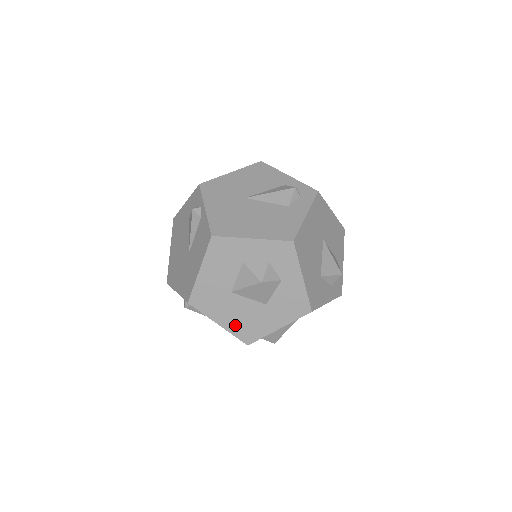
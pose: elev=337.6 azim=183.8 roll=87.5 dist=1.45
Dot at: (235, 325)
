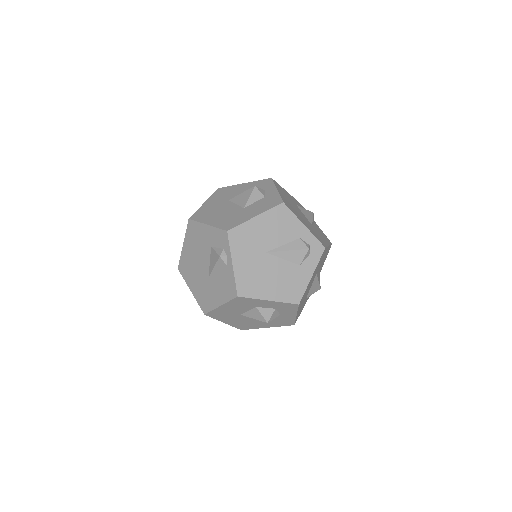
Dot at: (236, 324)
